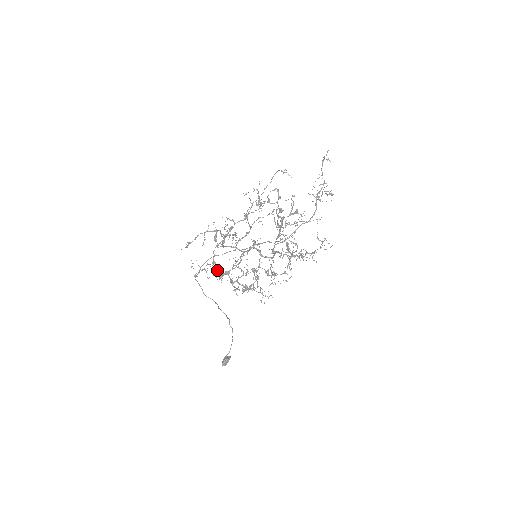
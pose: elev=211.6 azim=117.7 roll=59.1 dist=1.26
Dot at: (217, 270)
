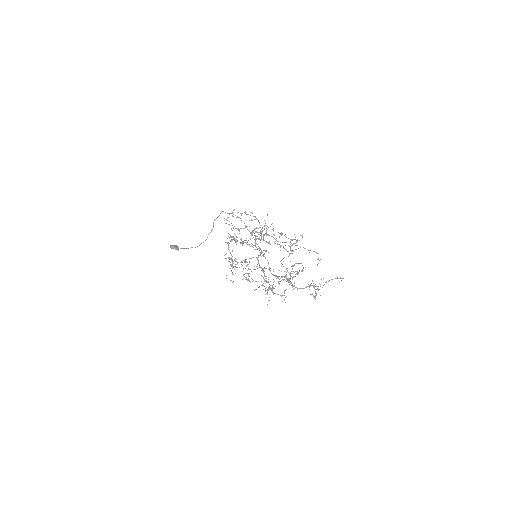
Dot at: (235, 228)
